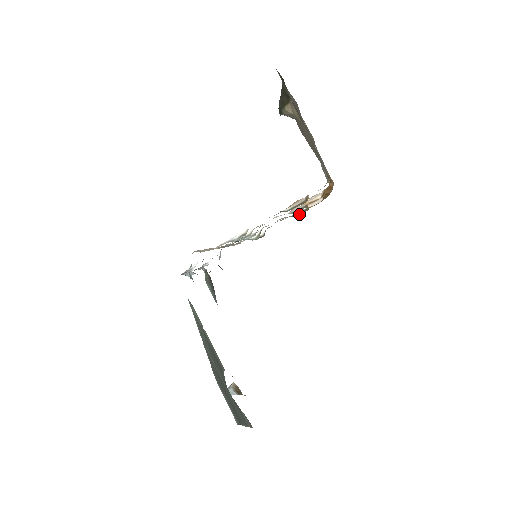
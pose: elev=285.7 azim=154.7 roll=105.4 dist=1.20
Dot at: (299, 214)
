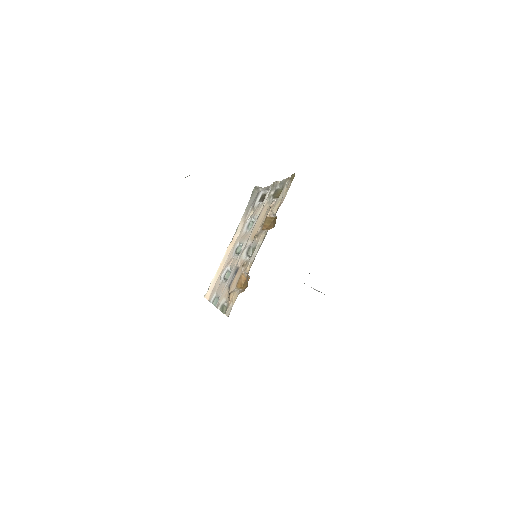
Dot at: (281, 191)
